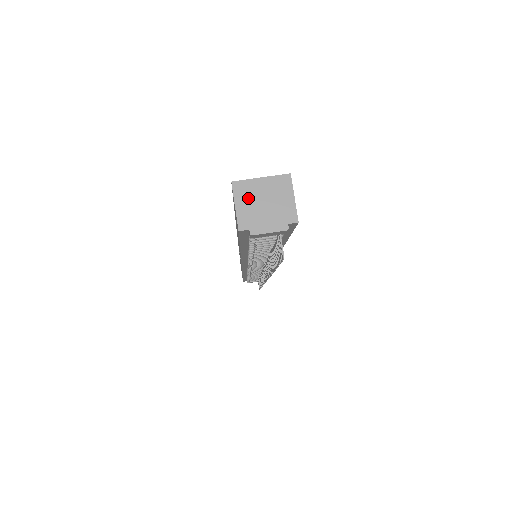
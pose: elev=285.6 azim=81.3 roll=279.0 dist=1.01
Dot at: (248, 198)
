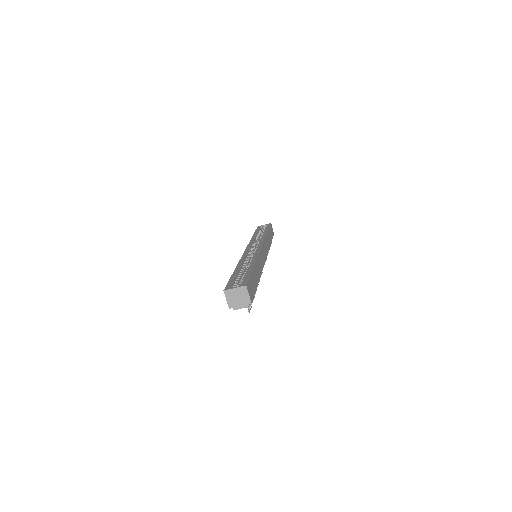
Dot at: (231, 296)
